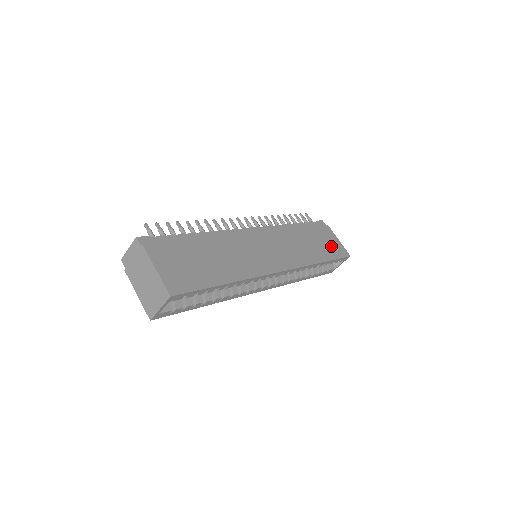
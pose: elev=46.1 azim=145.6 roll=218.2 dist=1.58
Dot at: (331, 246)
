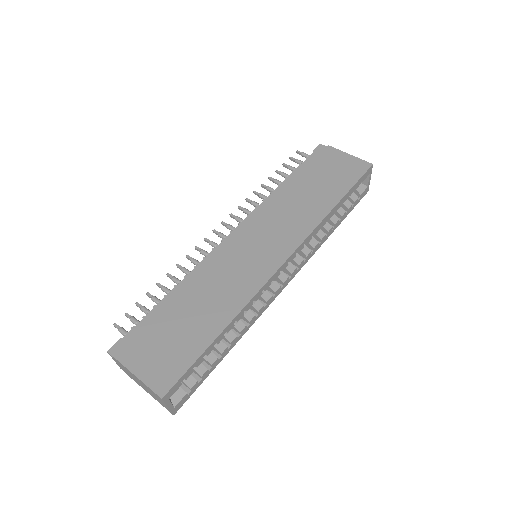
Dot at: (341, 172)
